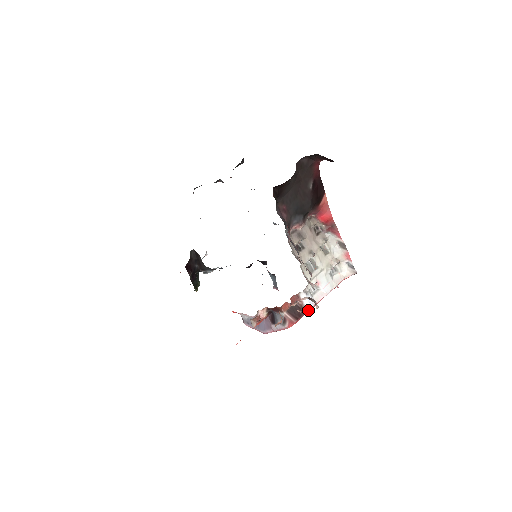
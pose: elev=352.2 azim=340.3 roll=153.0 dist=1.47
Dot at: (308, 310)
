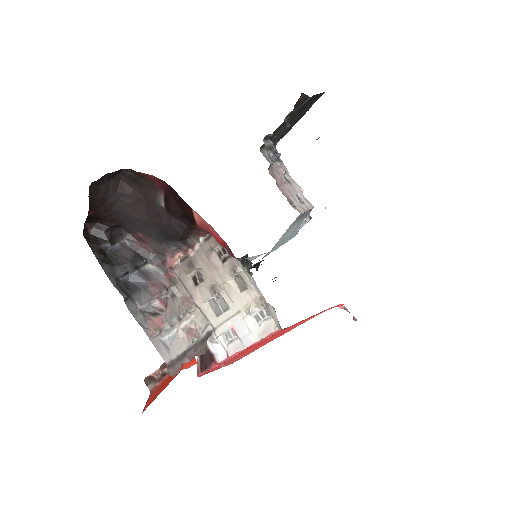
Dot at: (217, 363)
